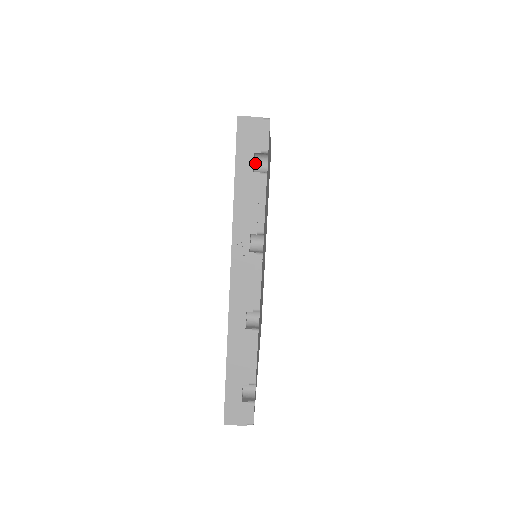
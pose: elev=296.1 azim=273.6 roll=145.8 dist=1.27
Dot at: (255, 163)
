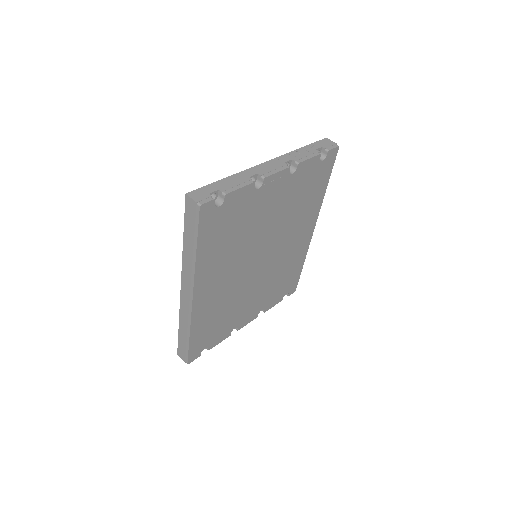
Dot at: occluded
